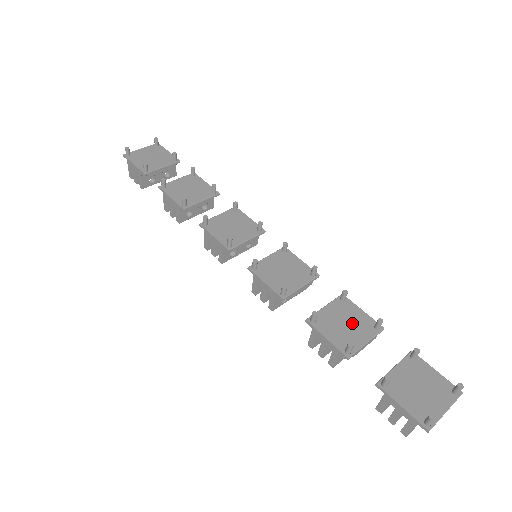
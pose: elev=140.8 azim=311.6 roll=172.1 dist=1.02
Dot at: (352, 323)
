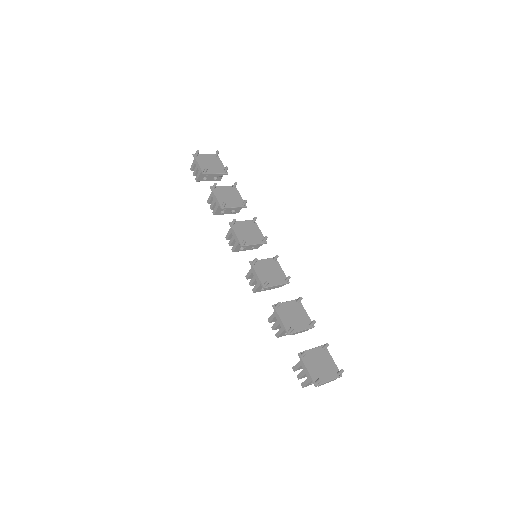
Dot at: (298, 317)
